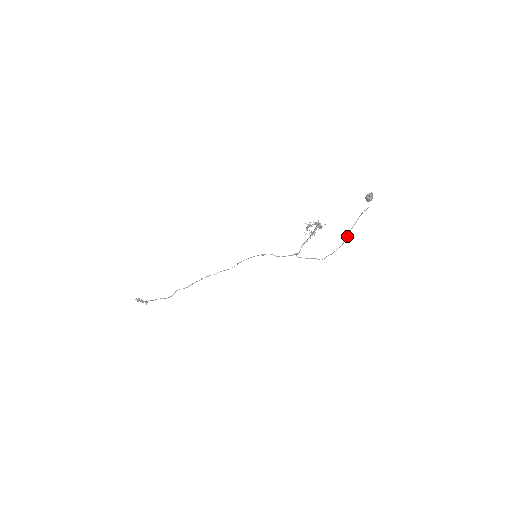
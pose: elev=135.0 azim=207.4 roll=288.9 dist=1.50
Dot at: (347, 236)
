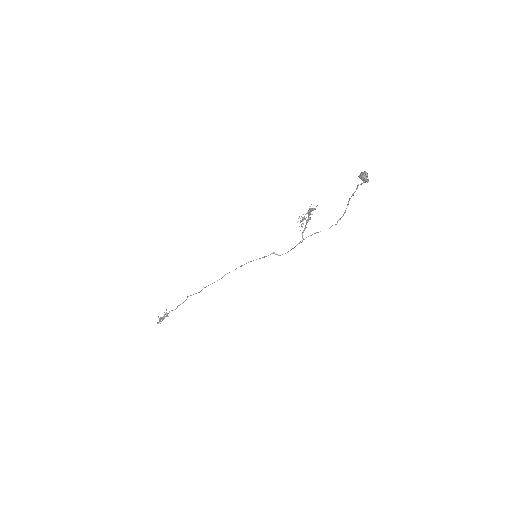
Dot at: (347, 205)
